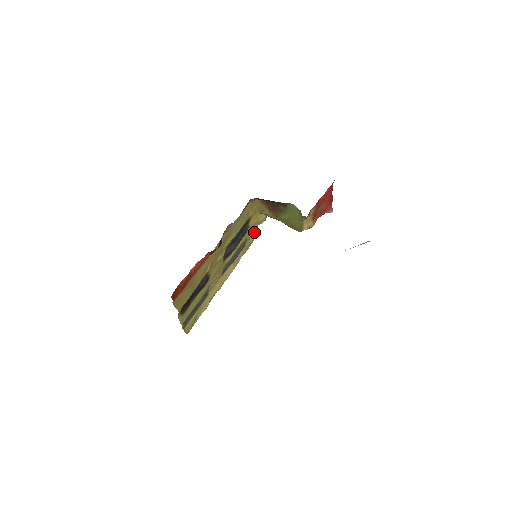
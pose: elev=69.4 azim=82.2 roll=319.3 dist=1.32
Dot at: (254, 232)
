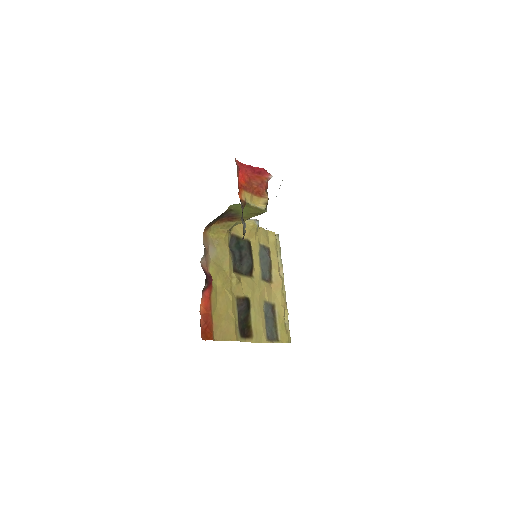
Dot at: (268, 234)
